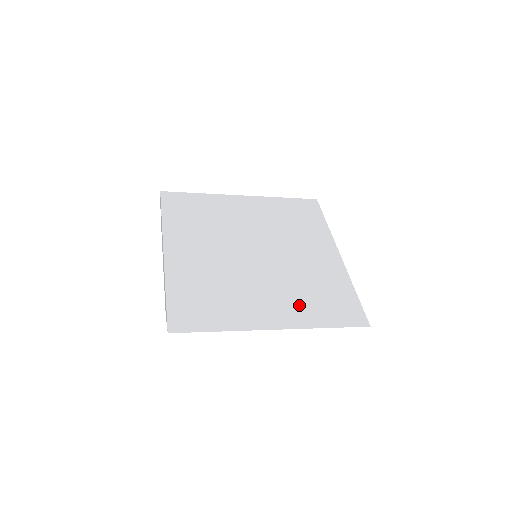
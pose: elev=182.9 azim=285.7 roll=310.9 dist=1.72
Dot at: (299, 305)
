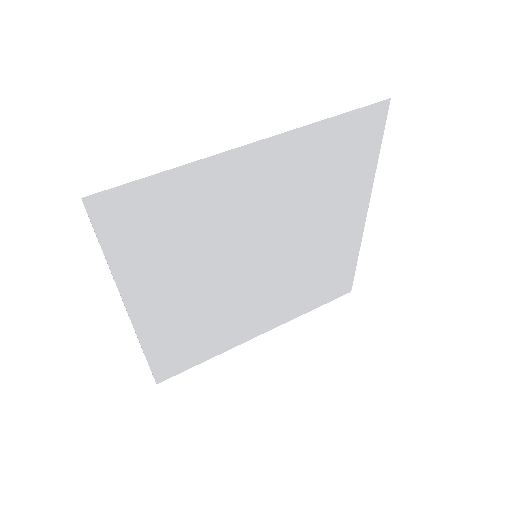
Dot at: (291, 302)
